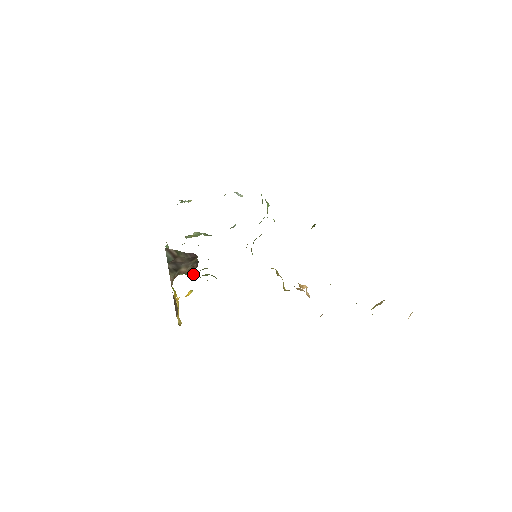
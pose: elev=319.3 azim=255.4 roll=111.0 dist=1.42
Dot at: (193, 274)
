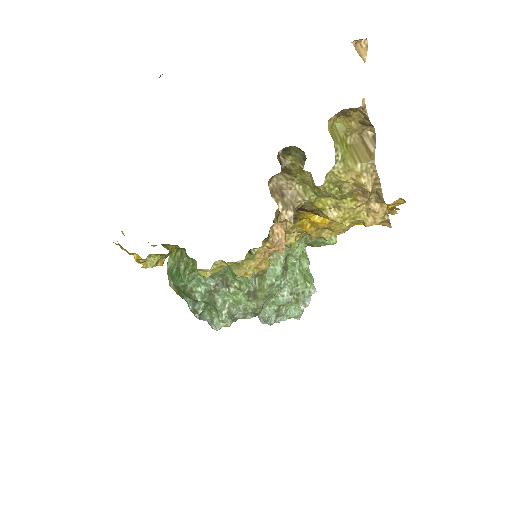
Dot at: (179, 251)
